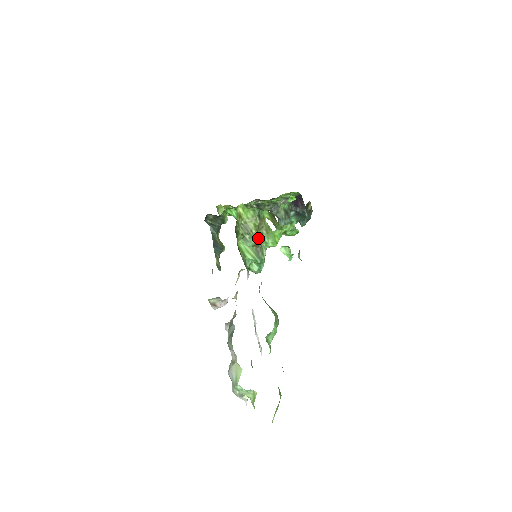
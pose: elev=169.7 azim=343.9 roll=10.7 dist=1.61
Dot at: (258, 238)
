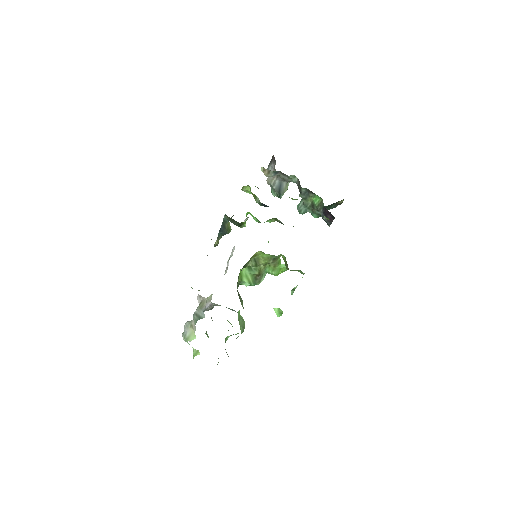
Dot at: (263, 269)
